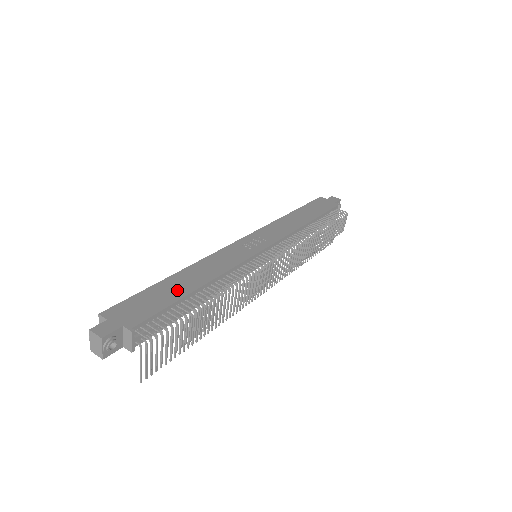
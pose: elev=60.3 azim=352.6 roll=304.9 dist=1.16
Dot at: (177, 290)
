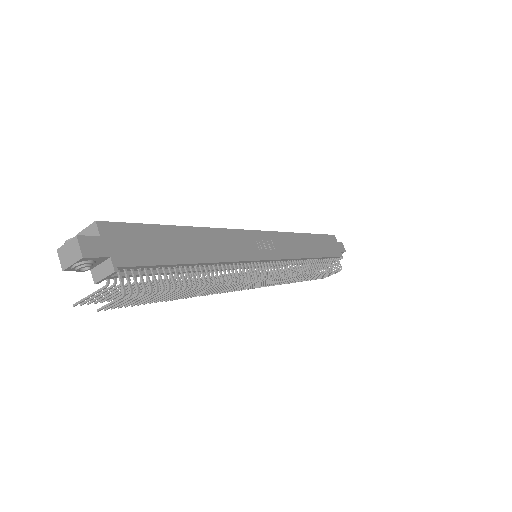
Dot at: (180, 250)
